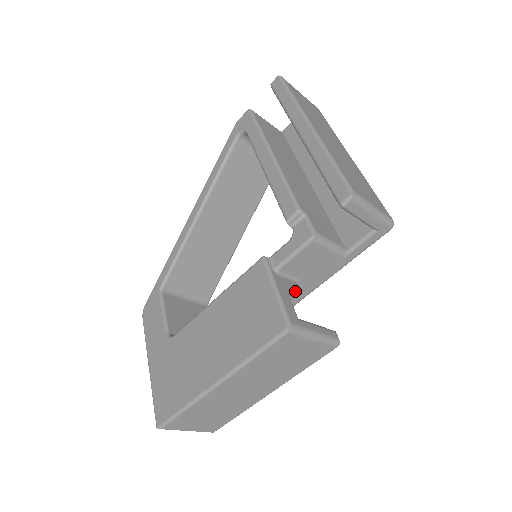
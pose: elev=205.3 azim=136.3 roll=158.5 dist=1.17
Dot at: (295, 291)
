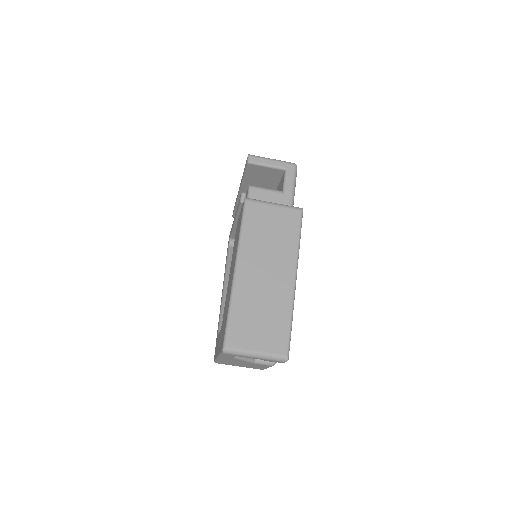
Dot at: occluded
